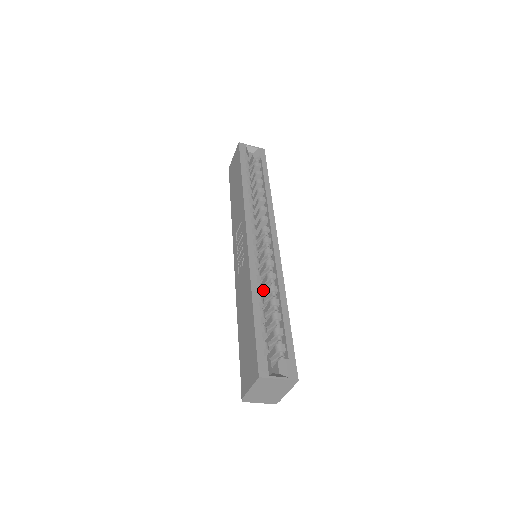
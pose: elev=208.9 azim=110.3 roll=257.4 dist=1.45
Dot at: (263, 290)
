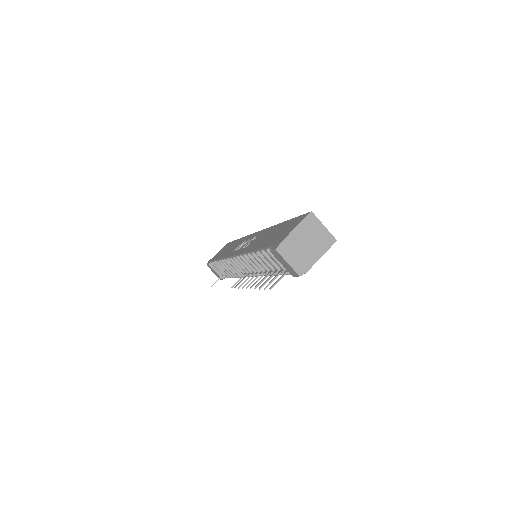
Dot at: occluded
